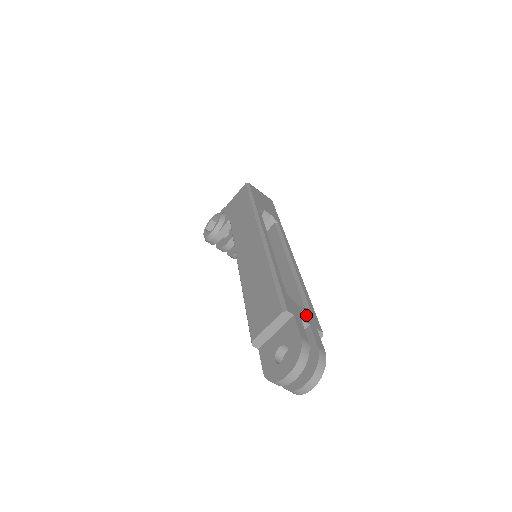
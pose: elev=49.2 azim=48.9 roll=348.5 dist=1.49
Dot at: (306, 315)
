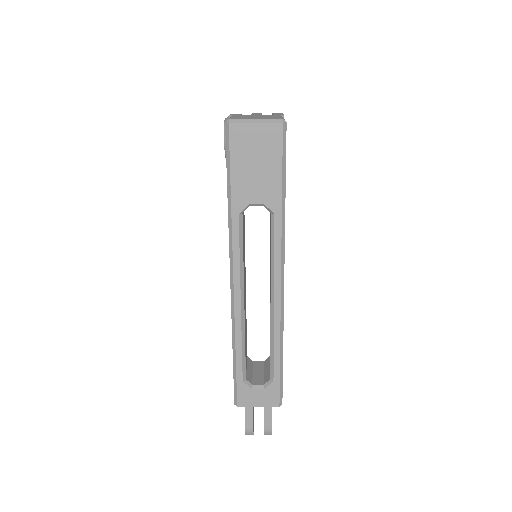
Dot at: (262, 397)
